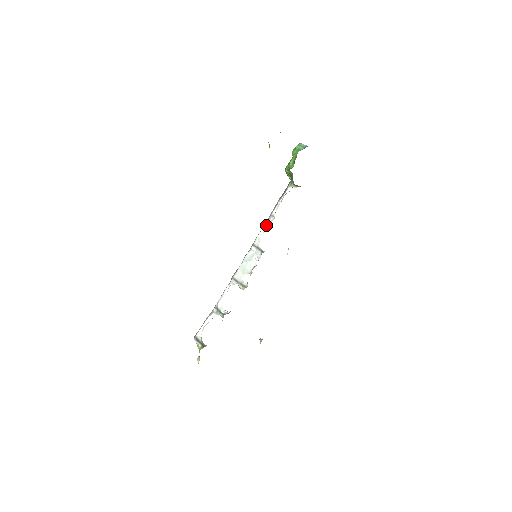
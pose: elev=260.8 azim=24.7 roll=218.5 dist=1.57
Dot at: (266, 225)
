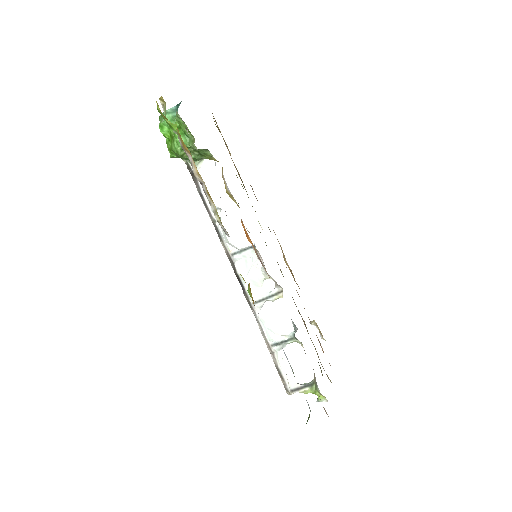
Dot at: occluded
